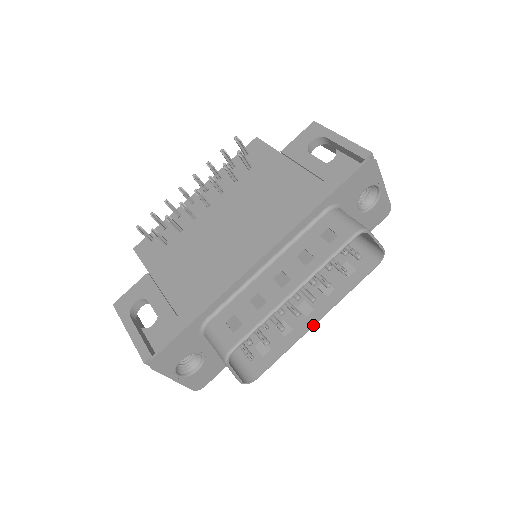
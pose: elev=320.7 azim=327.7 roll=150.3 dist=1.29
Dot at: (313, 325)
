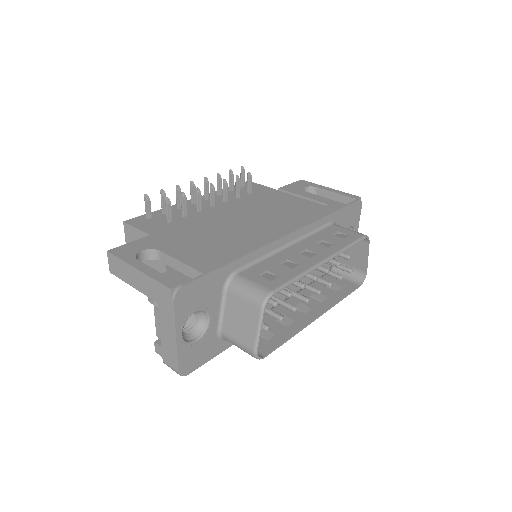
Dot at: (315, 319)
